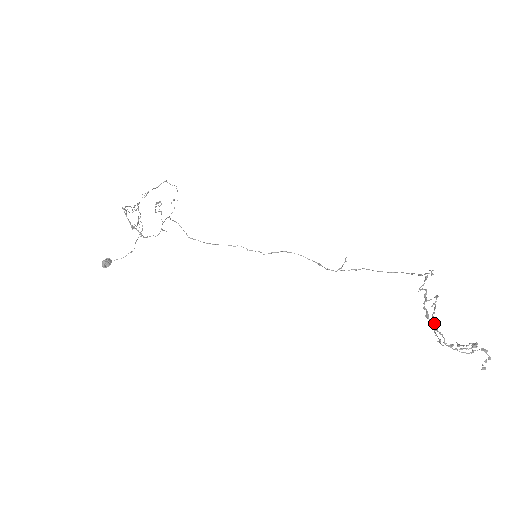
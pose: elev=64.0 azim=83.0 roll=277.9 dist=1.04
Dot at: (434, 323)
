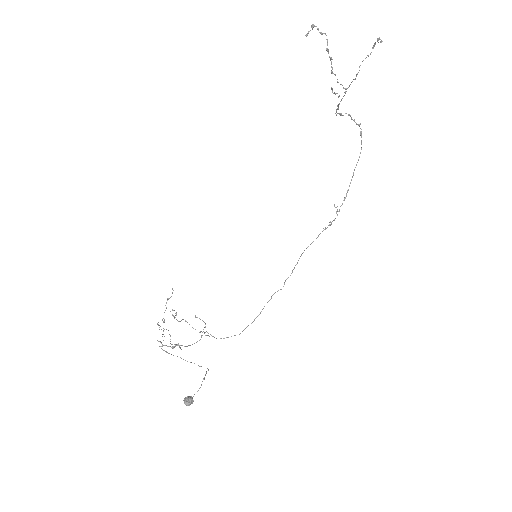
Dot at: (345, 93)
